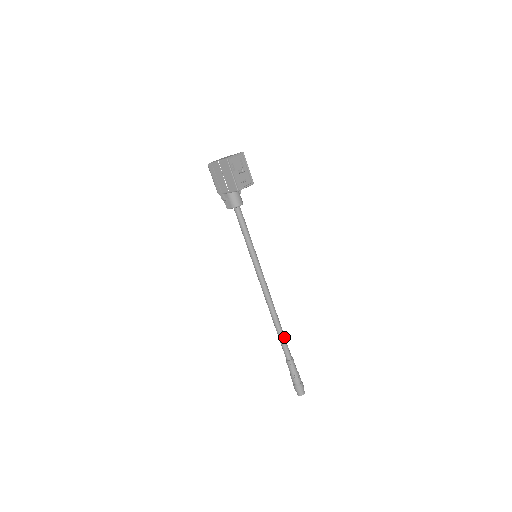
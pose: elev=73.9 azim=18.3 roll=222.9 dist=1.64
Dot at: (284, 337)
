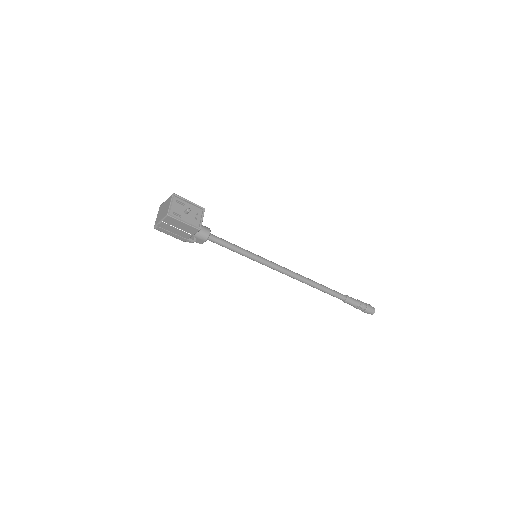
Dot at: (328, 289)
